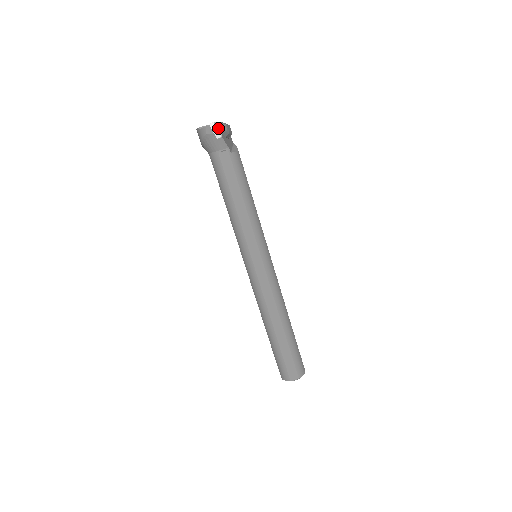
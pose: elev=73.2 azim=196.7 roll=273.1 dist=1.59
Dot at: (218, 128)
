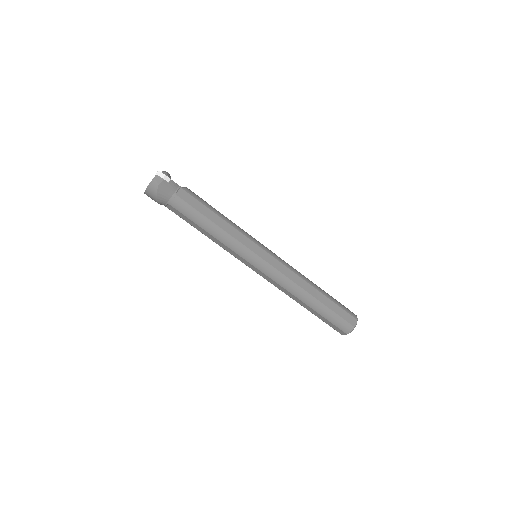
Dot at: (163, 174)
